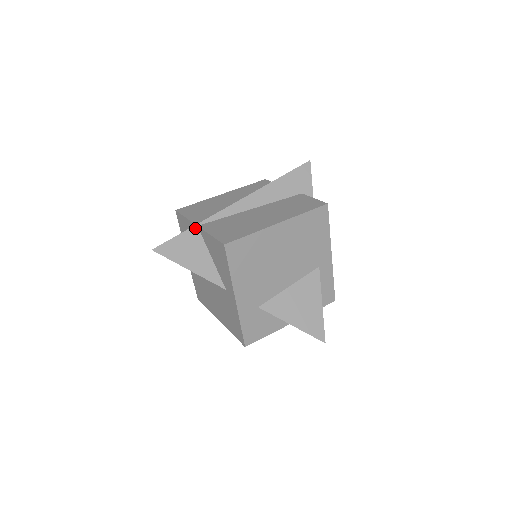
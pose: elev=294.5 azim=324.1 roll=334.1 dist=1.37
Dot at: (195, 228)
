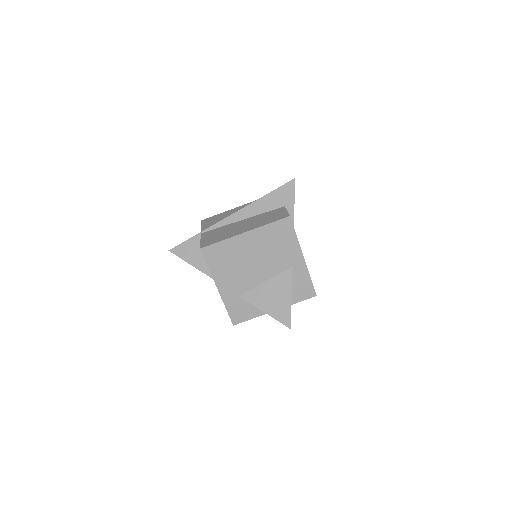
Dot at: (199, 235)
